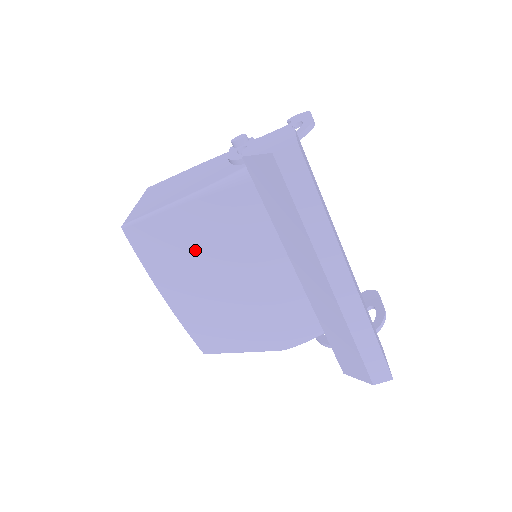
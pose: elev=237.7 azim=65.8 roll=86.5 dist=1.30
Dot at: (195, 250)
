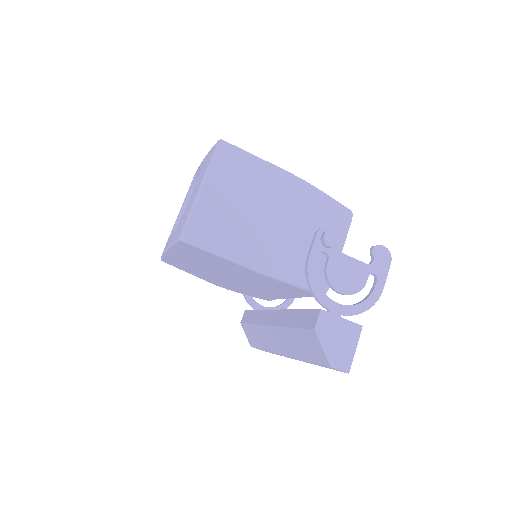
Dot at: (221, 267)
